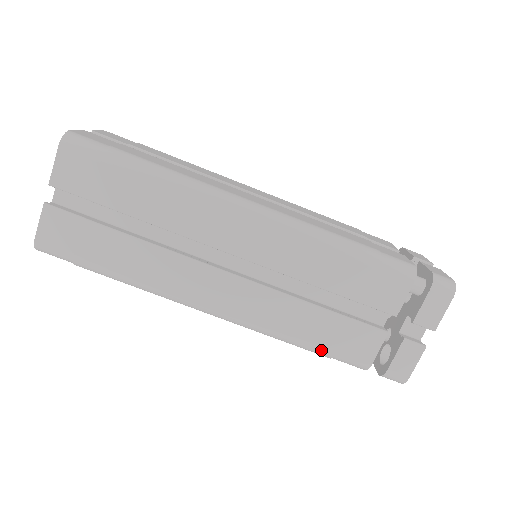
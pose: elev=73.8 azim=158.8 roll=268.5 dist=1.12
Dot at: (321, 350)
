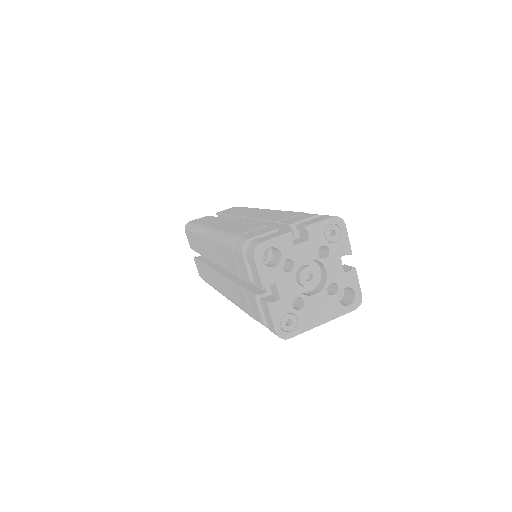
Dot at: (233, 236)
